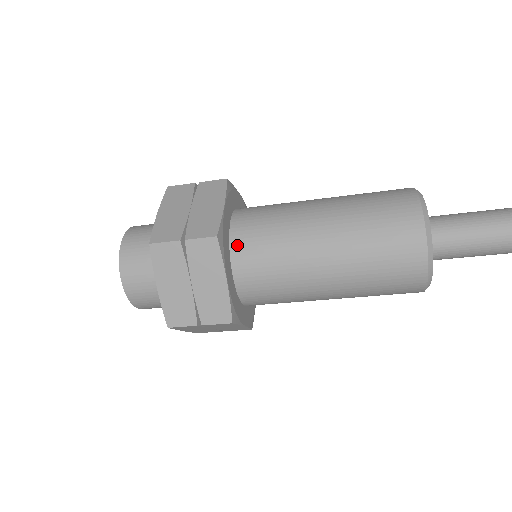
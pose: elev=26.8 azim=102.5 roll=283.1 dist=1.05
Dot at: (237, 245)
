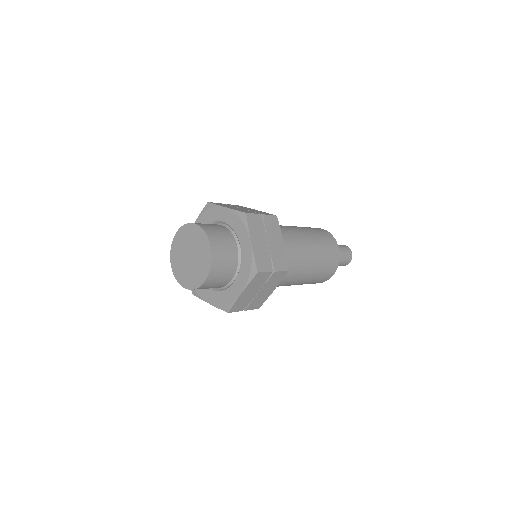
Dot at: occluded
